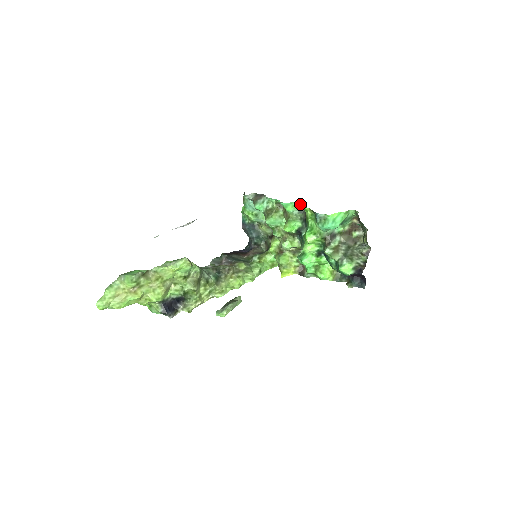
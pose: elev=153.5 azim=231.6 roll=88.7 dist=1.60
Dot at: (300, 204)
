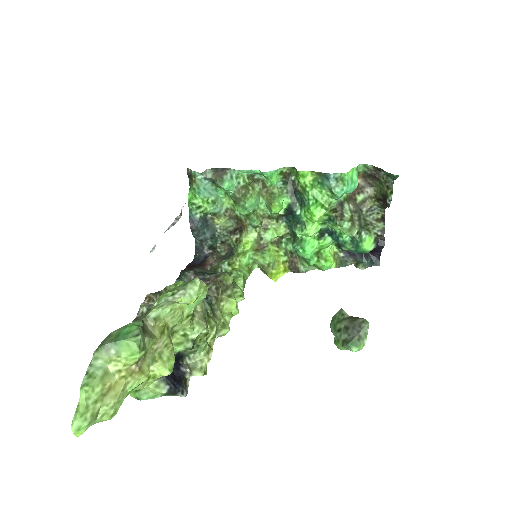
Dot at: (285, 171)
